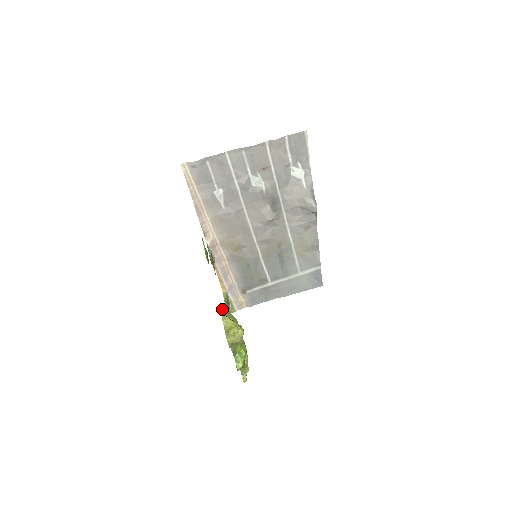
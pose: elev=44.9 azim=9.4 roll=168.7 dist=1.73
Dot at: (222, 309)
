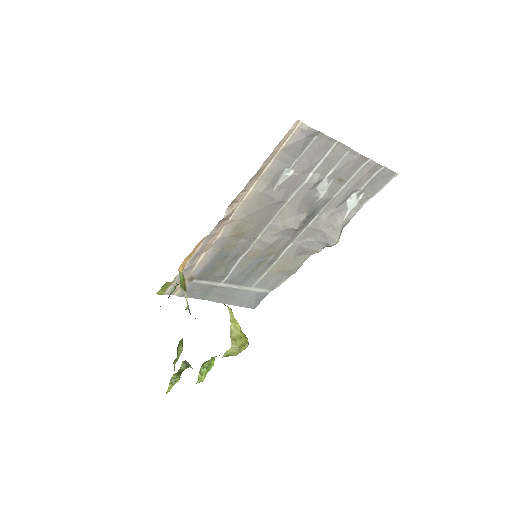
Dot at: occluded
